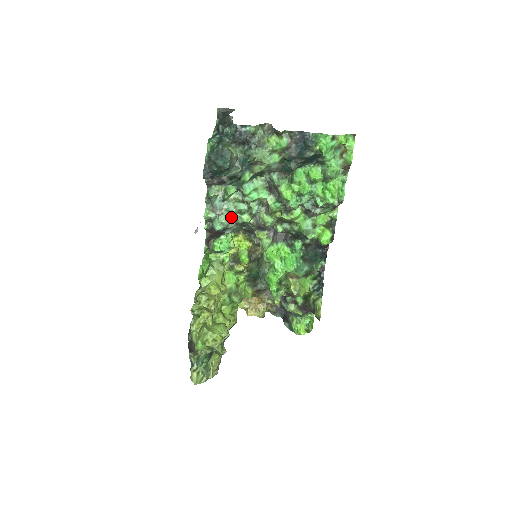
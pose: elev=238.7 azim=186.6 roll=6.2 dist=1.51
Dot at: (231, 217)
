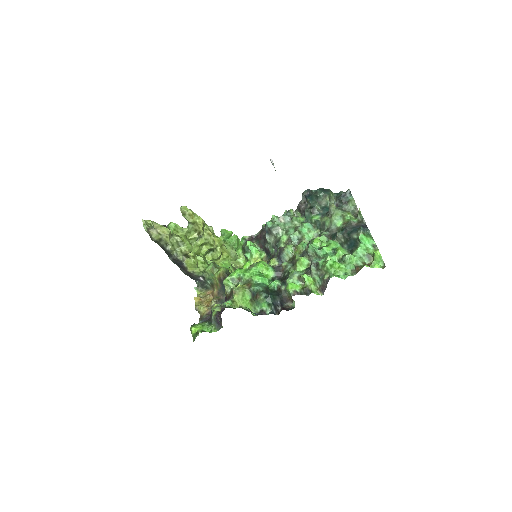
Dot at: (281, 227)
